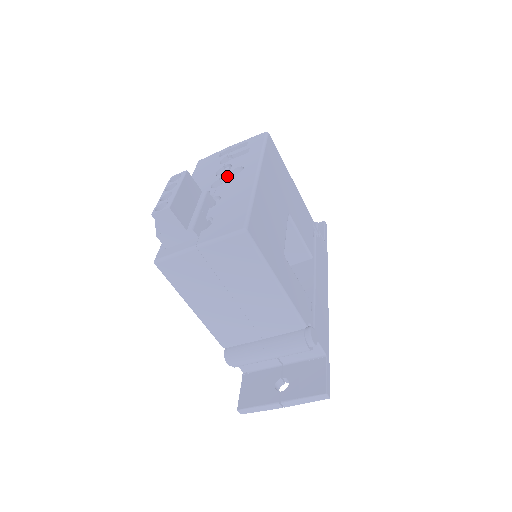
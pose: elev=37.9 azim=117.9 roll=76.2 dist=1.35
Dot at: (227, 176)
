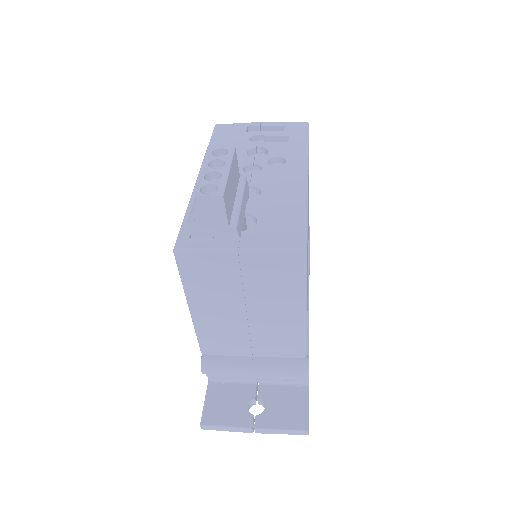
Dot at: (265, 163)
